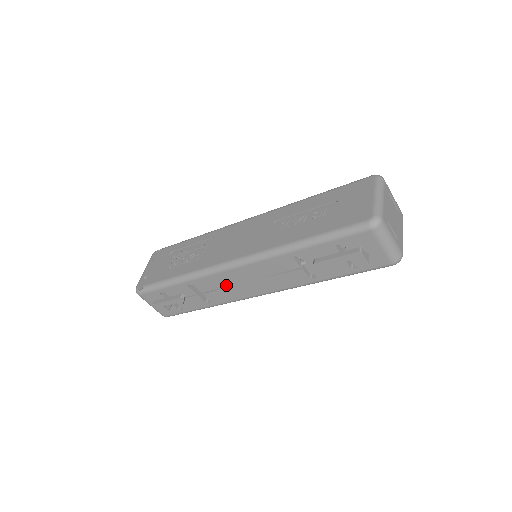
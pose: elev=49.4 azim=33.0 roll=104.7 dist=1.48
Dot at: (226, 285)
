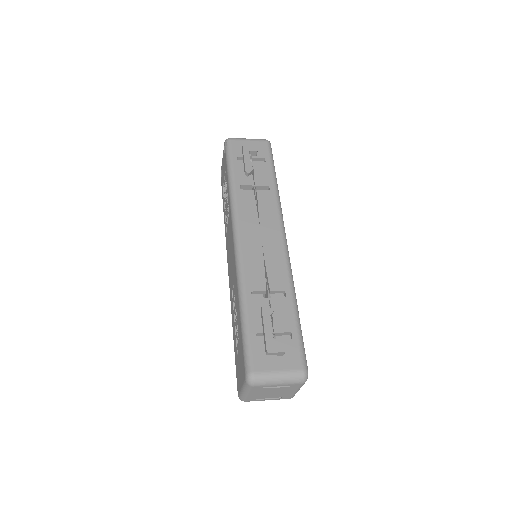
Dot at: occluded
